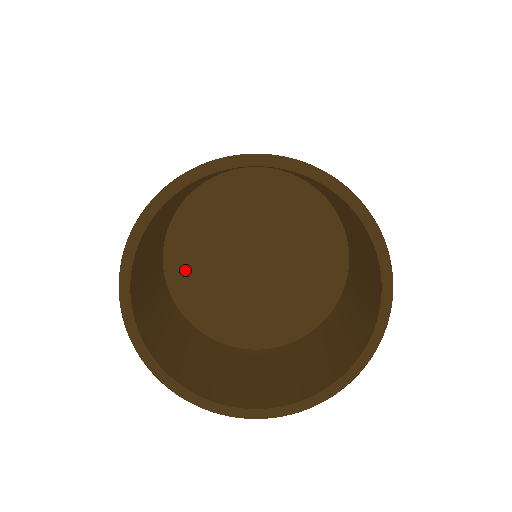
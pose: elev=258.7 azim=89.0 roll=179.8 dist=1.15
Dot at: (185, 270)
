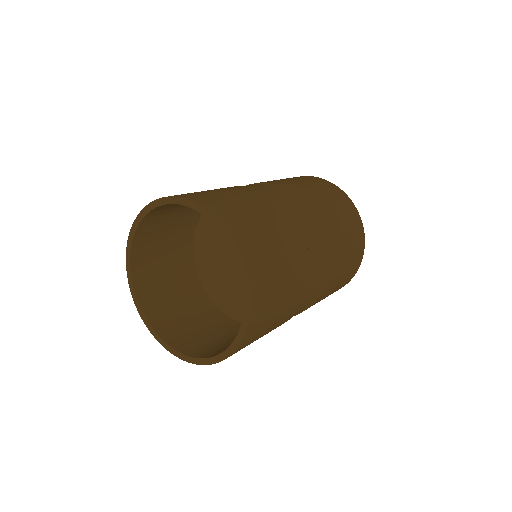
Dot at: (211, 281)
